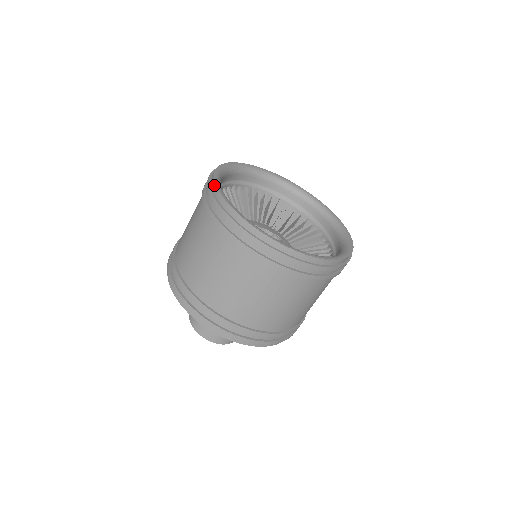
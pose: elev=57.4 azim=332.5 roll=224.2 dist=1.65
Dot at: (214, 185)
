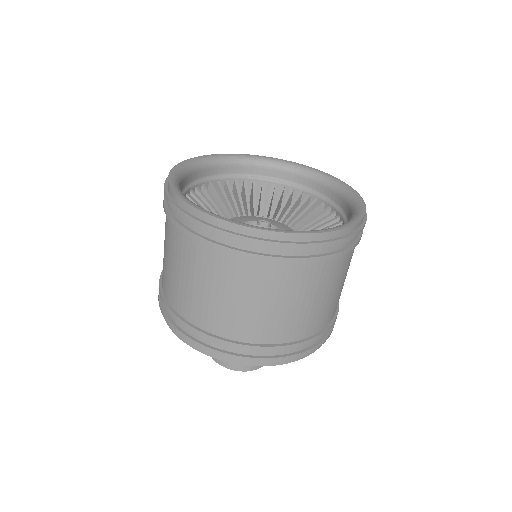
Dot at: occluded
